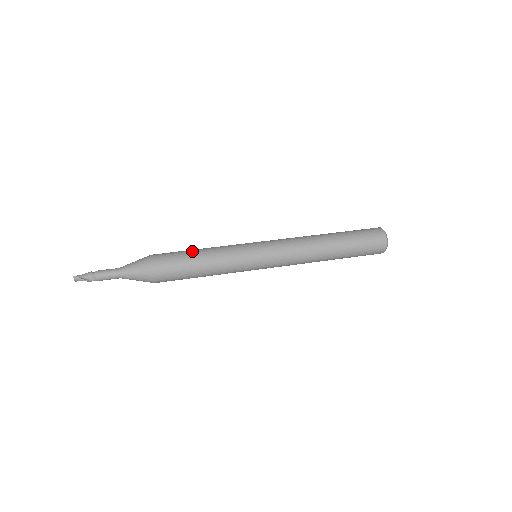
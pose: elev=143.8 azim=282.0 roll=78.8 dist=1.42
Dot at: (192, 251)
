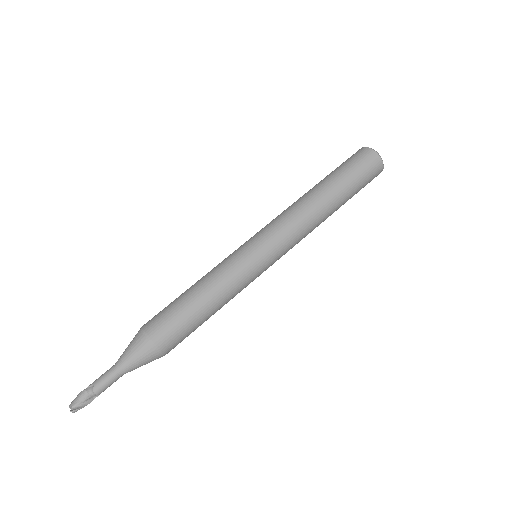
Dot at: (192, 302)
